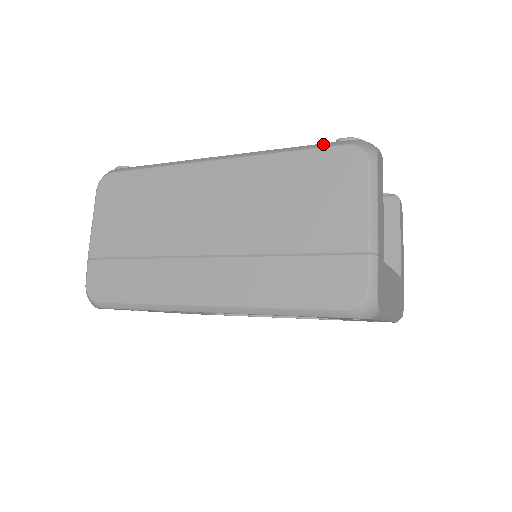
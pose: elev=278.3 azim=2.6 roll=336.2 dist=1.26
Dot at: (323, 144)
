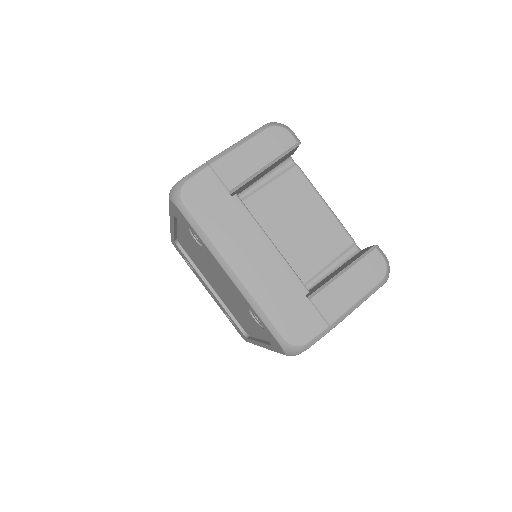
Dot at: occluded
